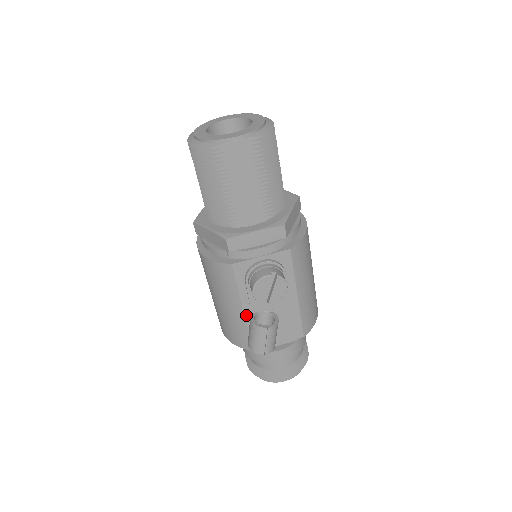
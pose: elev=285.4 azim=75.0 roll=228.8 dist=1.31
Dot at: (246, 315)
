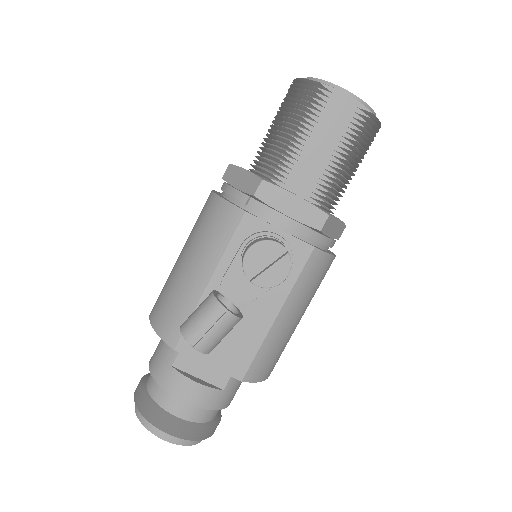
Dot at: (207, 291)
